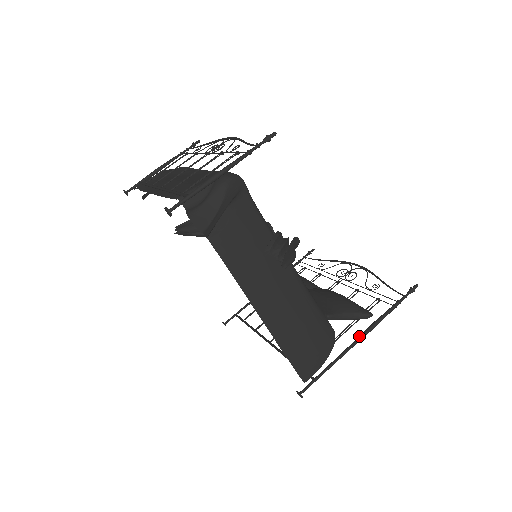
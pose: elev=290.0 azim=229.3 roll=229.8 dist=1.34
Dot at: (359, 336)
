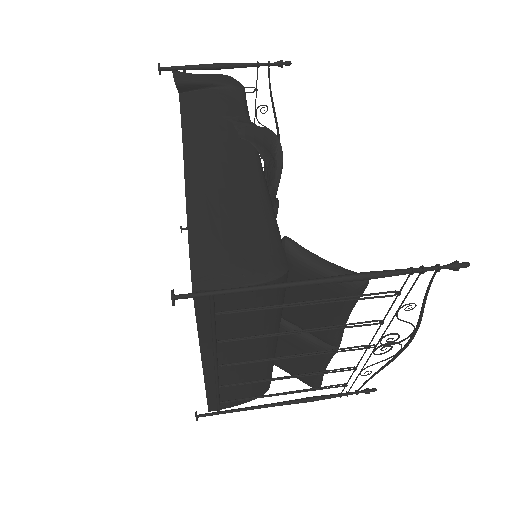
Dot at: (325, 278)
